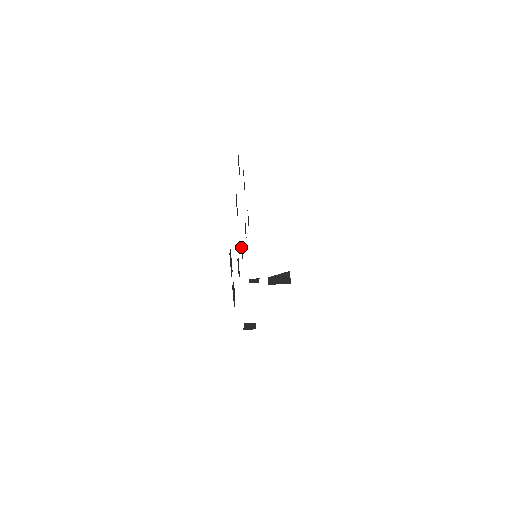
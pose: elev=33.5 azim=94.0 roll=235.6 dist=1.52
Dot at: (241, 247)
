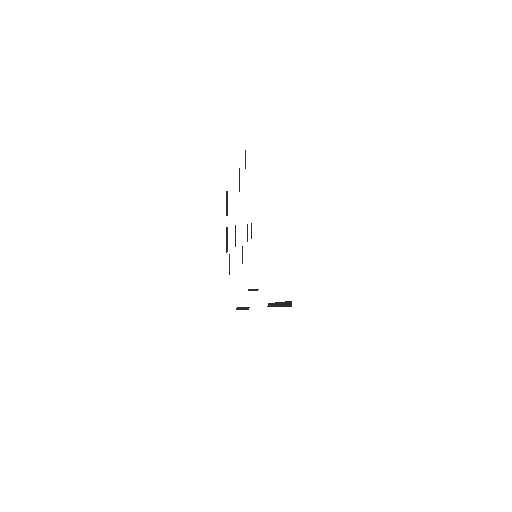
Dot at: (242, 250)
